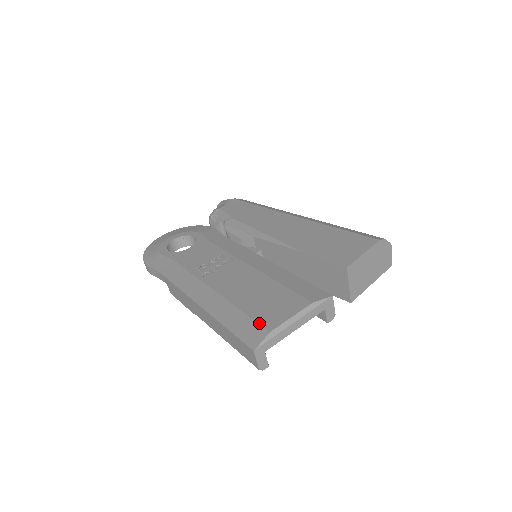
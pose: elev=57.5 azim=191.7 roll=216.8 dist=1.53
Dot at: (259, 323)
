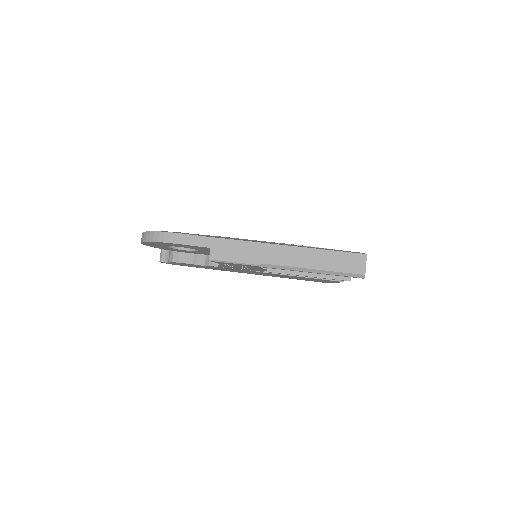
Dot at: occluded
